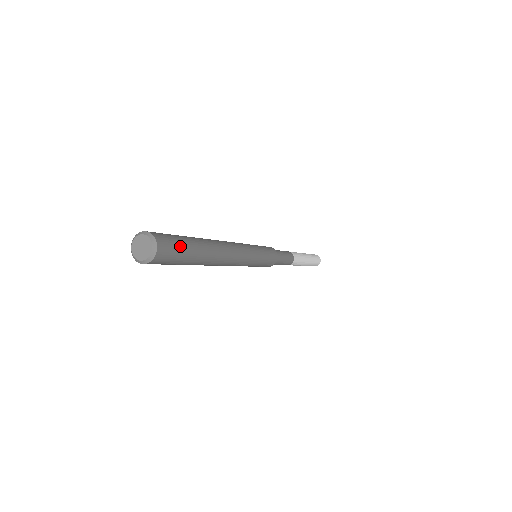
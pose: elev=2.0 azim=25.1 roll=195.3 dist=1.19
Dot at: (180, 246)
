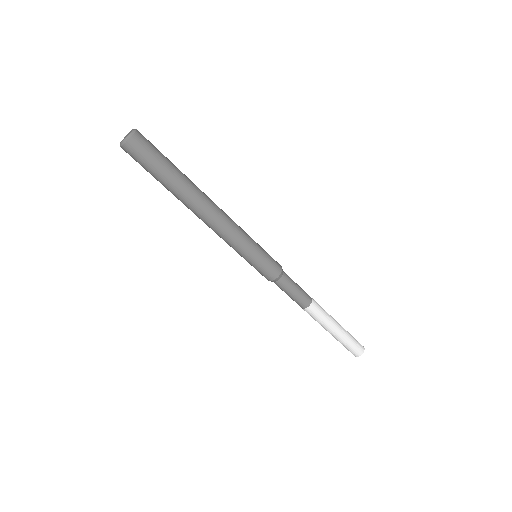
Dot at: (158, 152)
